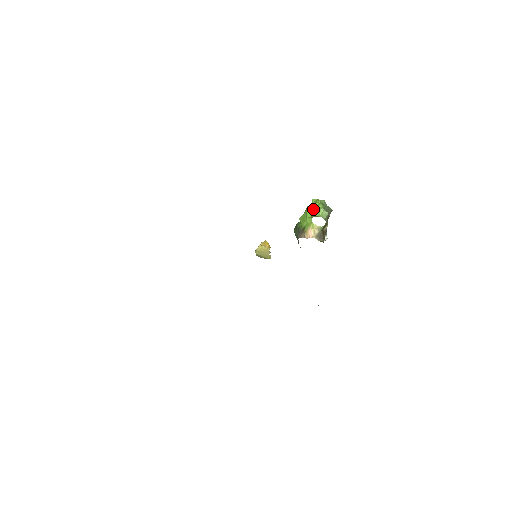
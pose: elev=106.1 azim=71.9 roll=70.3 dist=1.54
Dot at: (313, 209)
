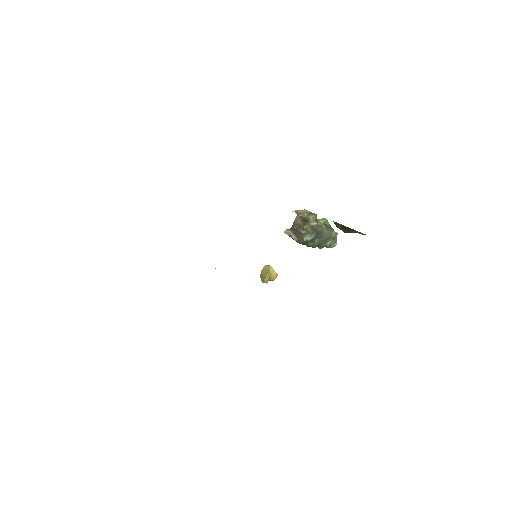
Dot at: occluded
